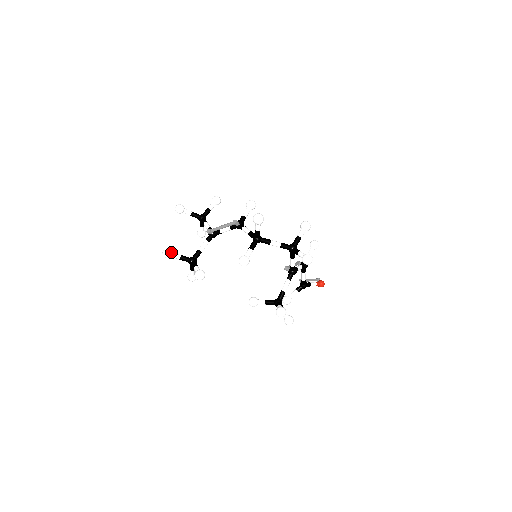
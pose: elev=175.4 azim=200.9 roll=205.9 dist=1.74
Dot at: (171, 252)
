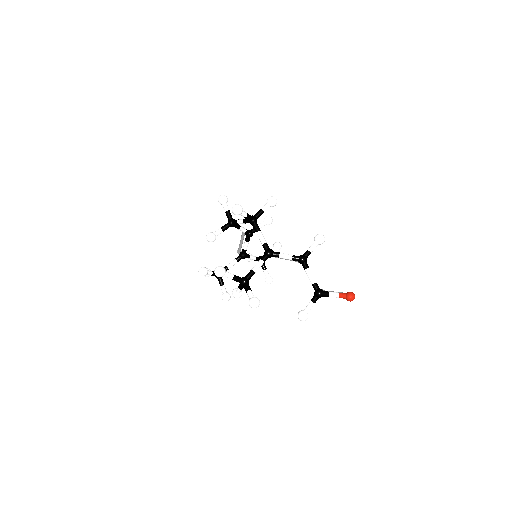
Dot at: occluded
